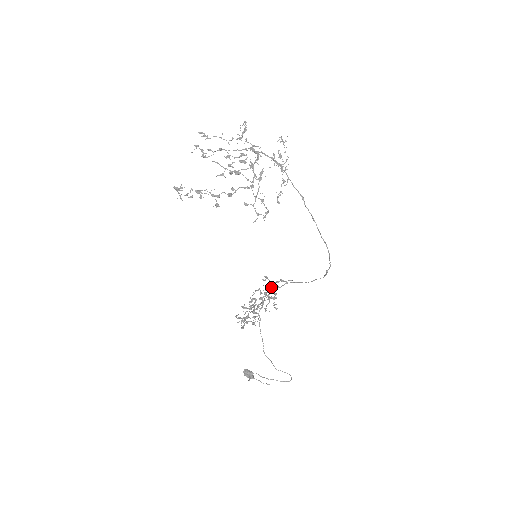
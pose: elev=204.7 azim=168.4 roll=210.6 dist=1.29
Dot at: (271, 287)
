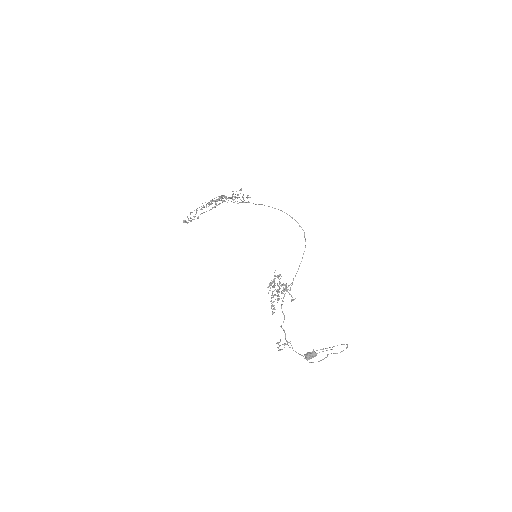
Dot at: (282, 311)
